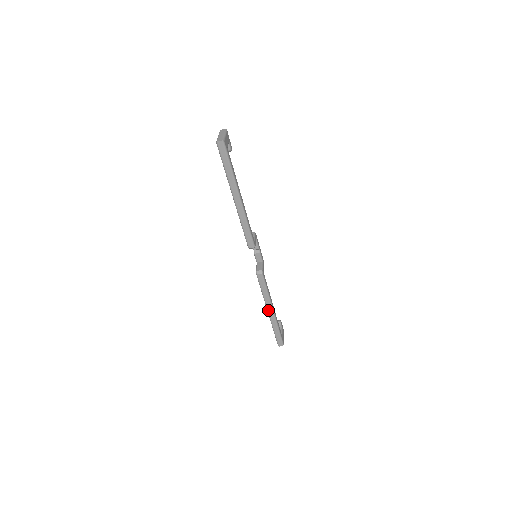
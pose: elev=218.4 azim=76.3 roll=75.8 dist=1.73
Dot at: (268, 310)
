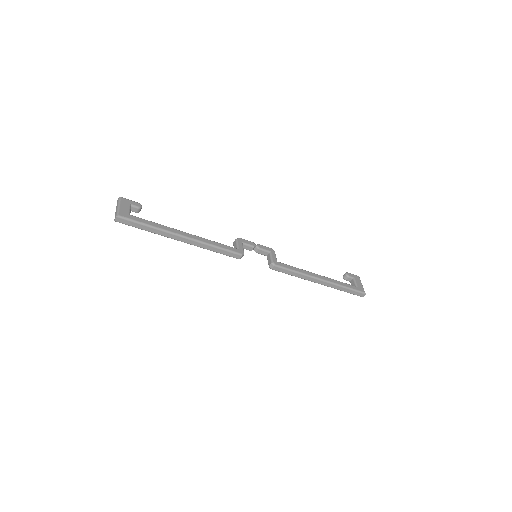
Dot at: occluded
